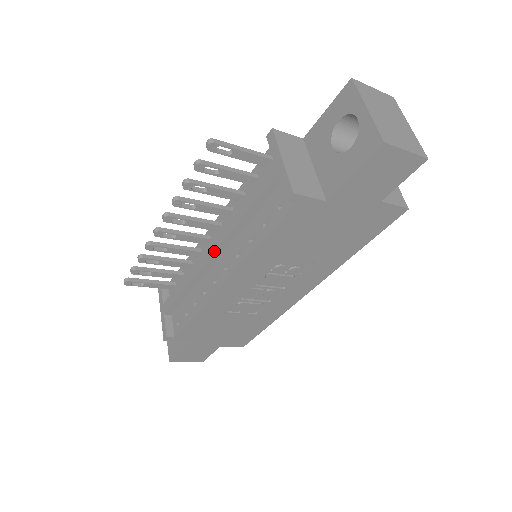
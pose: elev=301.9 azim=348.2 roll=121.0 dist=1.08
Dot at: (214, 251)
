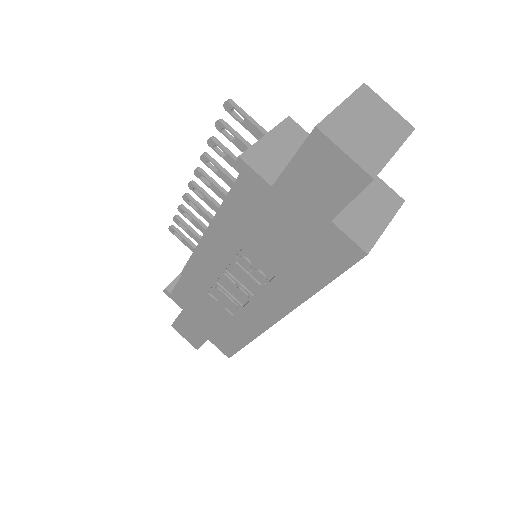
Dot at: (213, 219)
